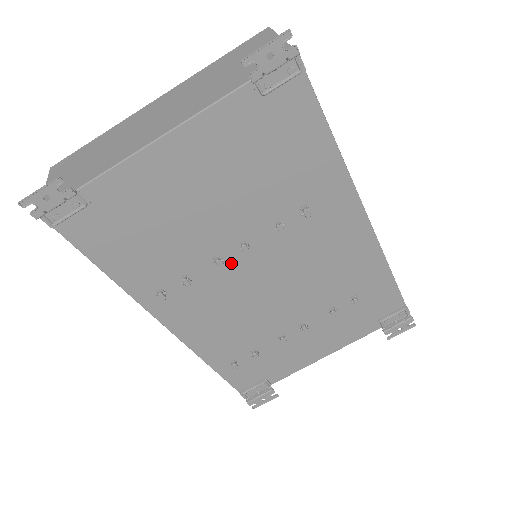
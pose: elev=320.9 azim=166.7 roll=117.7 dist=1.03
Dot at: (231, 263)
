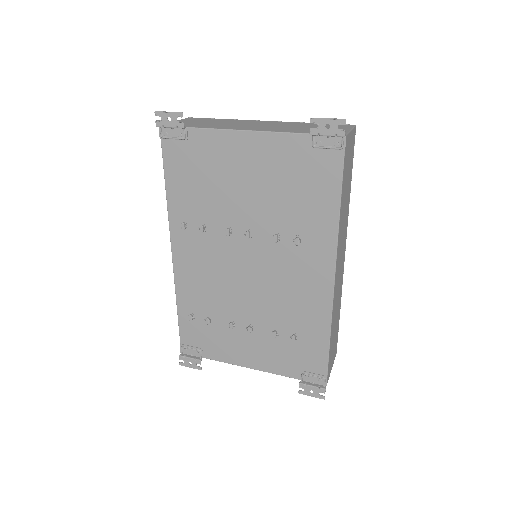
Dot at: (234, 239)
